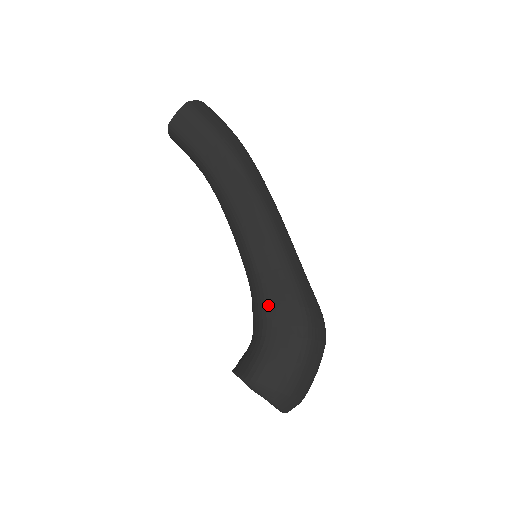
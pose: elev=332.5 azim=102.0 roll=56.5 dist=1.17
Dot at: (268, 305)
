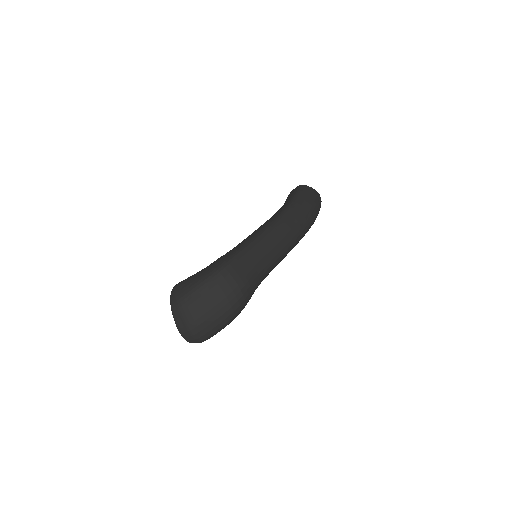
Dot at: occluded
